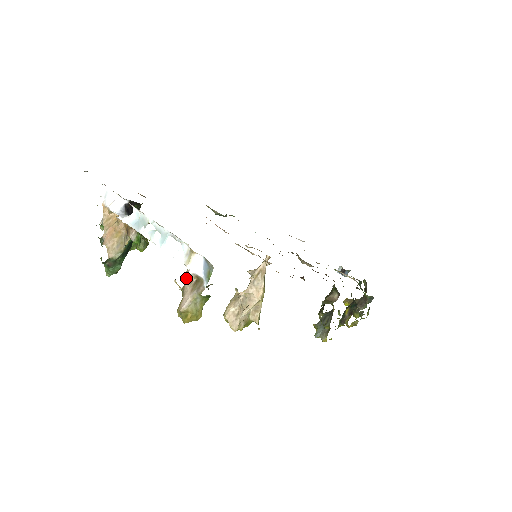
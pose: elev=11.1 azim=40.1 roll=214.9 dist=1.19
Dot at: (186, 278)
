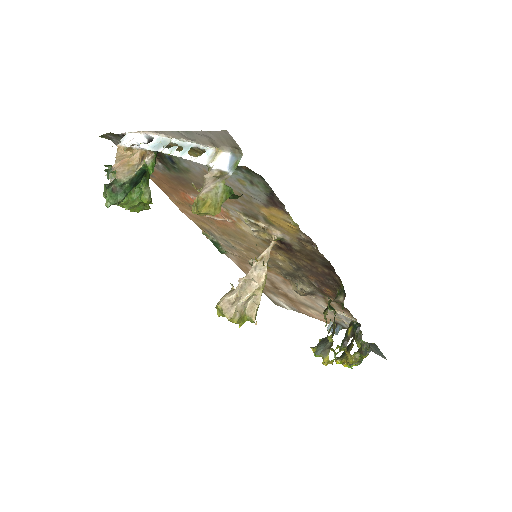
Dot at: (208, 174)
